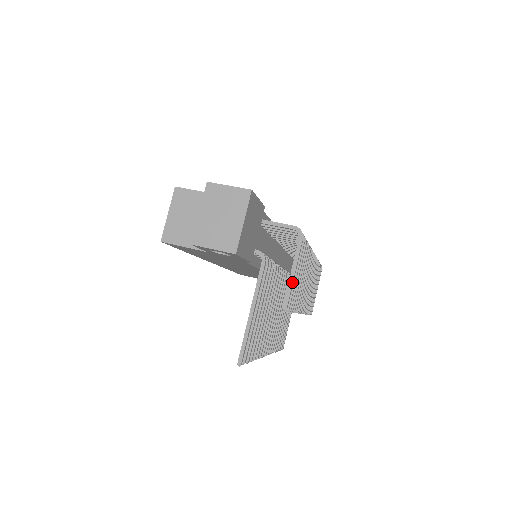
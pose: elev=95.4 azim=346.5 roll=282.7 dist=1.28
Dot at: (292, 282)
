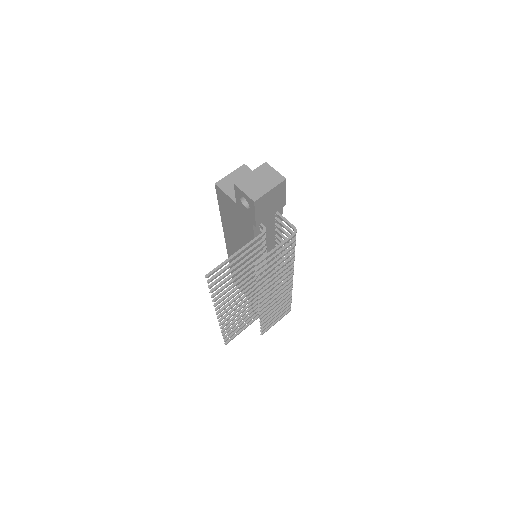
Dot at: (271, 253)
